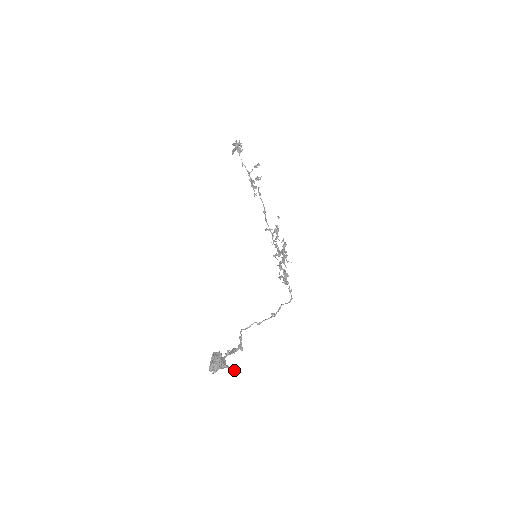
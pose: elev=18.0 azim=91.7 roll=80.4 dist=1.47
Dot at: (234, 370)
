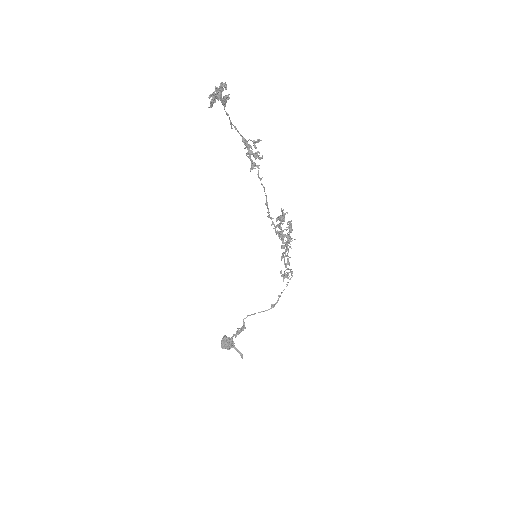
Dot at: (241, 355)
